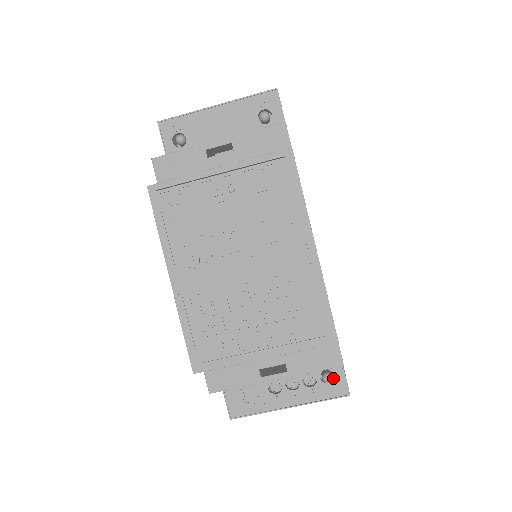
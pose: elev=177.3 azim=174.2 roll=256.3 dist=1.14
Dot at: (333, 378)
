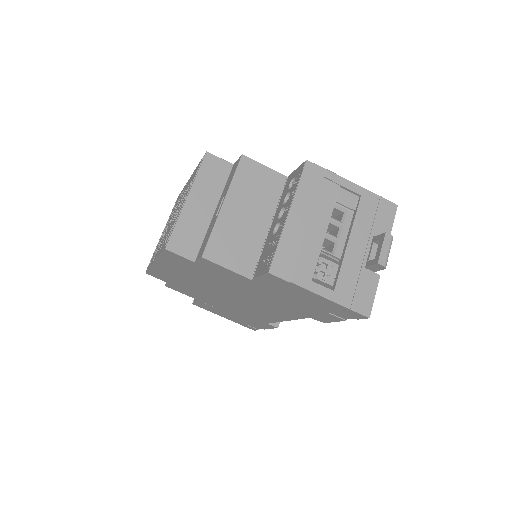
Dot at: occluded
